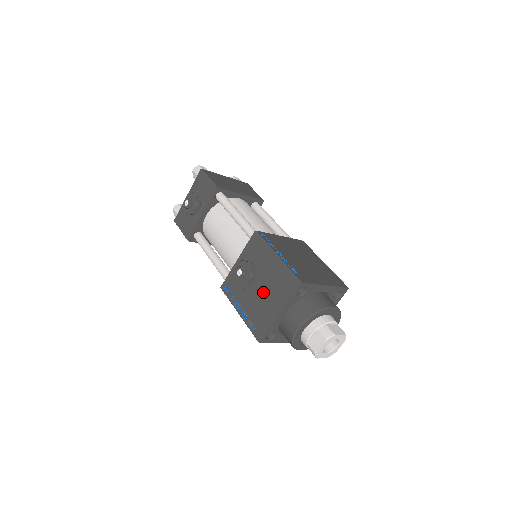
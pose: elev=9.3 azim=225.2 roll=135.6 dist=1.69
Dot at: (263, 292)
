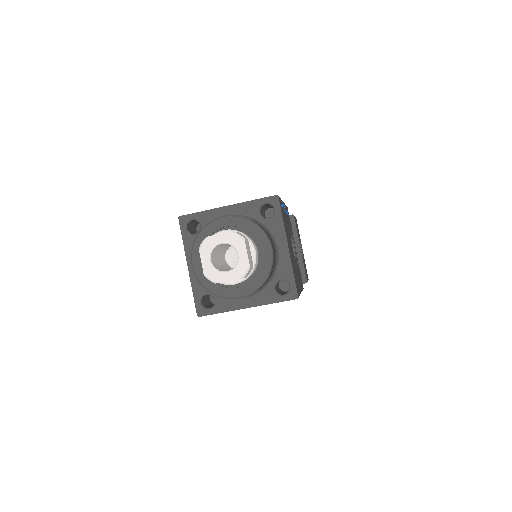
Dot at: occluded
